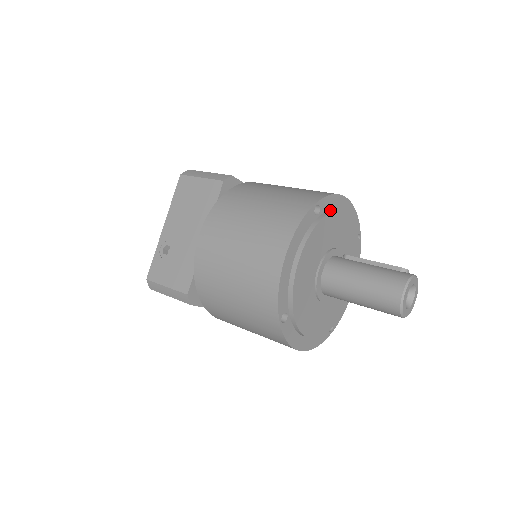
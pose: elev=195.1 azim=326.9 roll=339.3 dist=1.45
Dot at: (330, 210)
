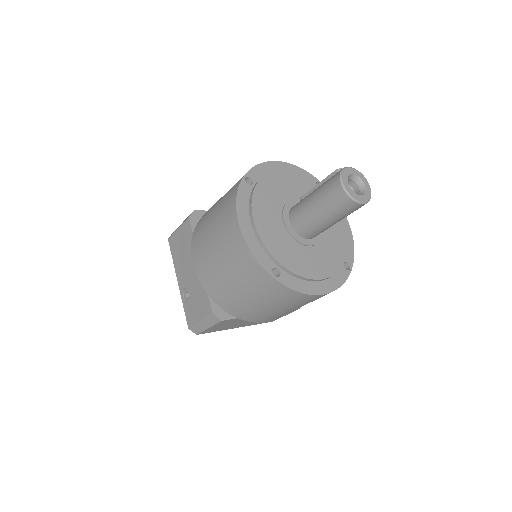
Dot at: (264, 176)
